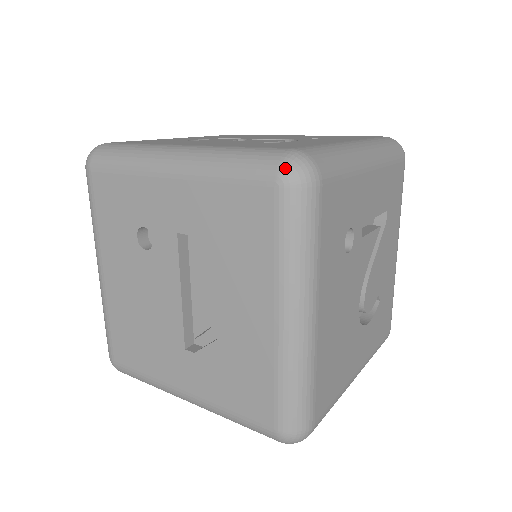
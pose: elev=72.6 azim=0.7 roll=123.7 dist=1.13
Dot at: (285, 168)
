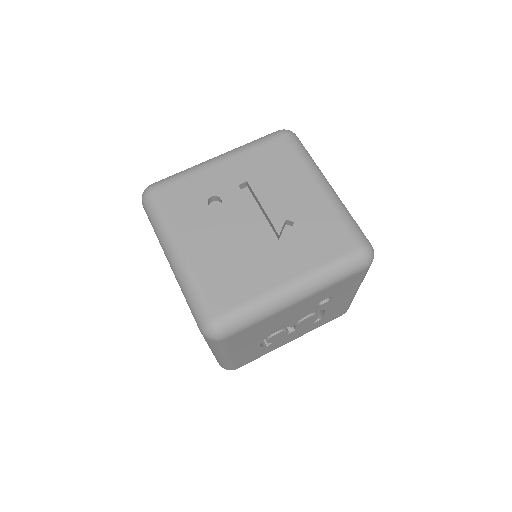
Dot at: (283, 130)
